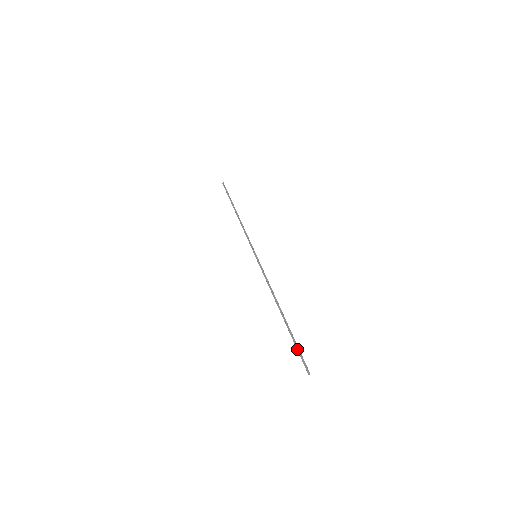
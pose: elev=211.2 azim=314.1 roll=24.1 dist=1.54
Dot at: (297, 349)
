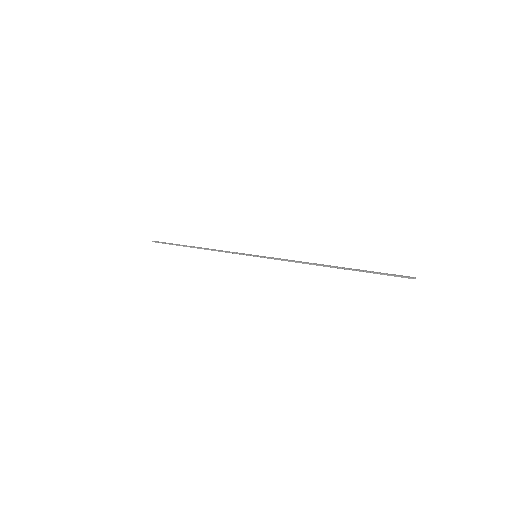
Dot at: (382, 273)
